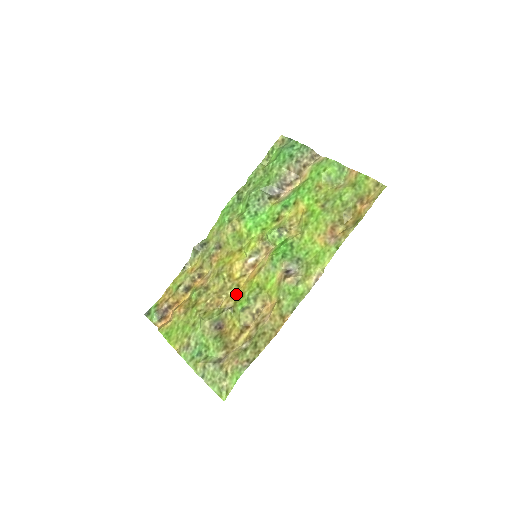
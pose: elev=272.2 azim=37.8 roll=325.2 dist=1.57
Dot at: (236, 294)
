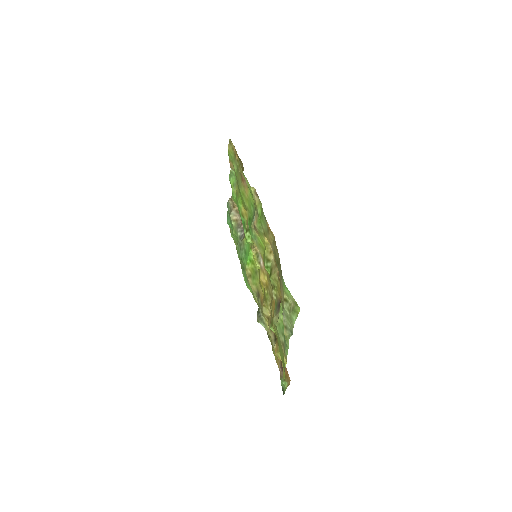
Dot at: (270, 282)
